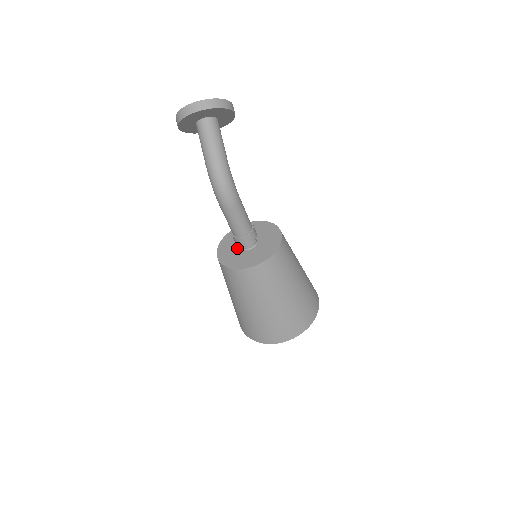
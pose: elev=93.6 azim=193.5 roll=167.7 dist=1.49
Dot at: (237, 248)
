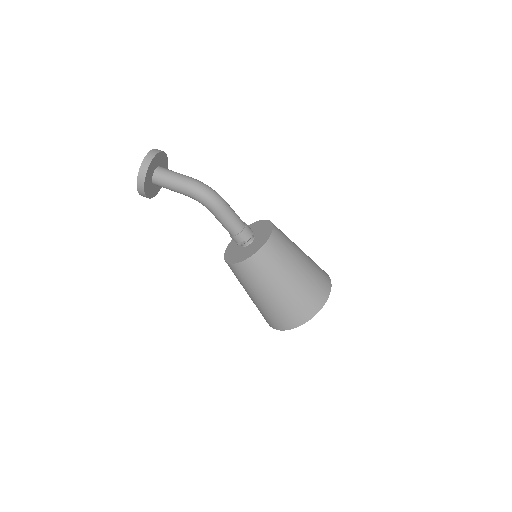
Dot at: (245, 248)
